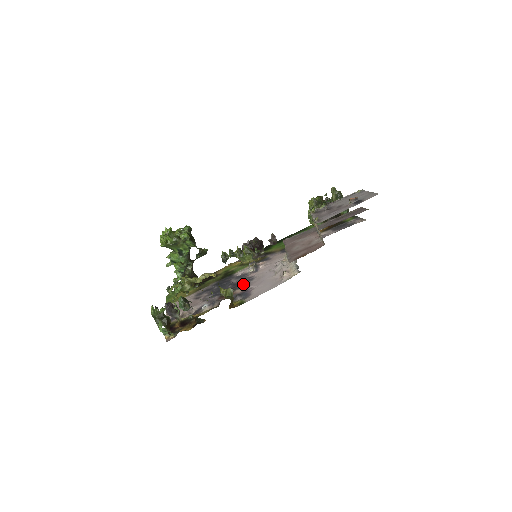
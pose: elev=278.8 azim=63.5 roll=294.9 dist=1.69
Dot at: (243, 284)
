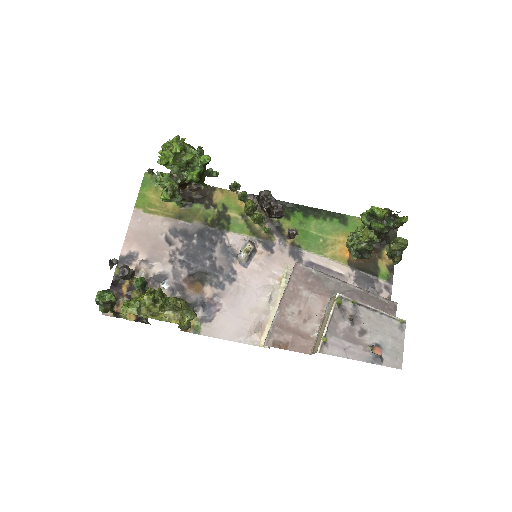
Dot at: (220, 280)
